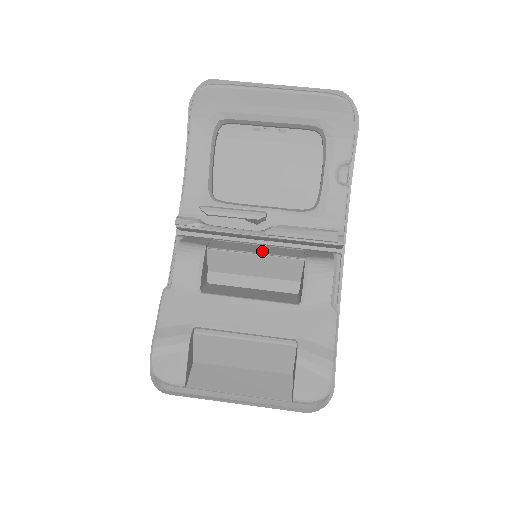
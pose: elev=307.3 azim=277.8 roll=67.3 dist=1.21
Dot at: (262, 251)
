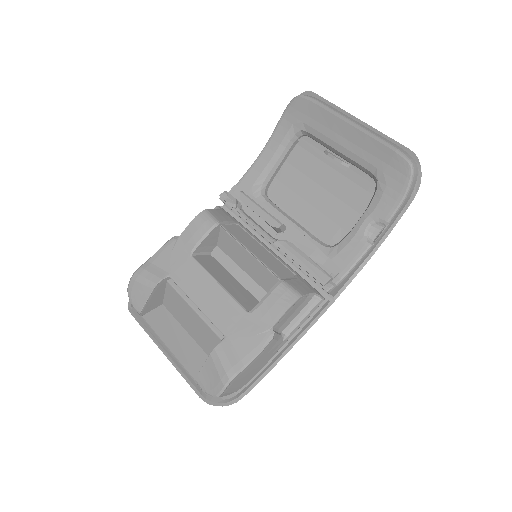
Dot at: (258, 254)
